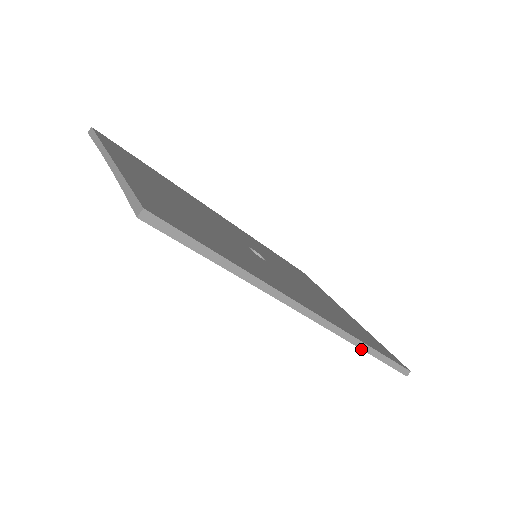
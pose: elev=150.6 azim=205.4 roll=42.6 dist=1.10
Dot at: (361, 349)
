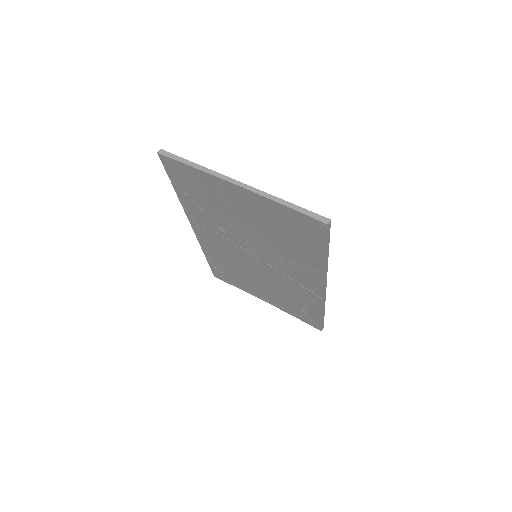
Dot at: (323, 312)
